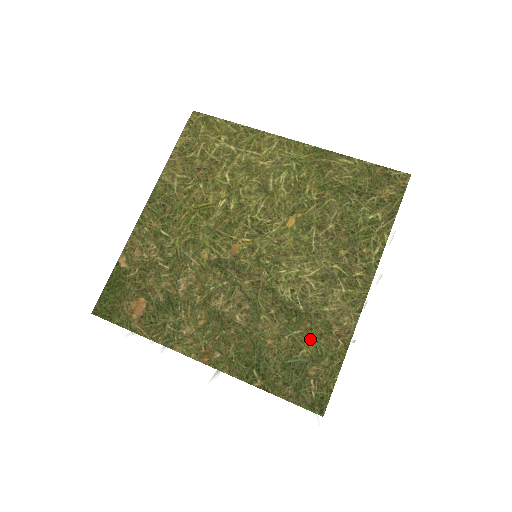
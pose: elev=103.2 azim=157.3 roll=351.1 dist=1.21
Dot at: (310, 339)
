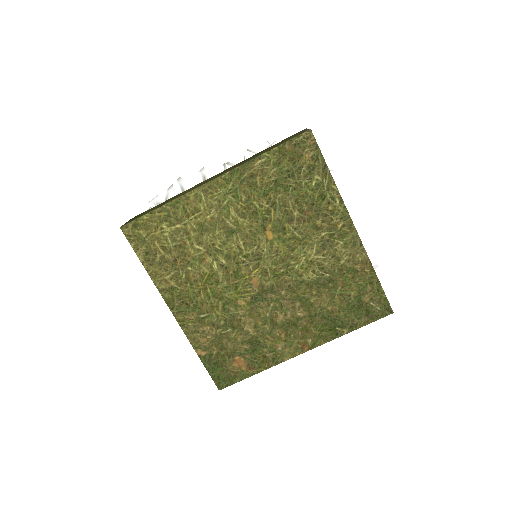
Dot at: (349, 285)
